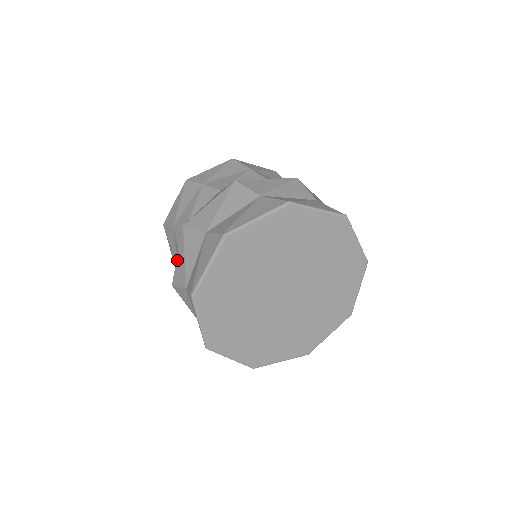
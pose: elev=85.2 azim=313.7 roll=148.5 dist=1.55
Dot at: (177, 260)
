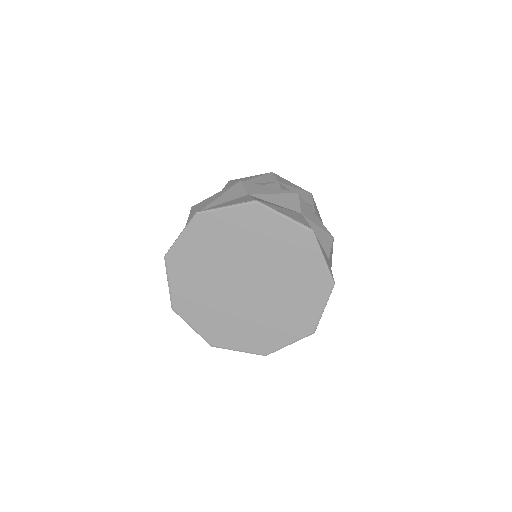
Dot at: (213, 195)
